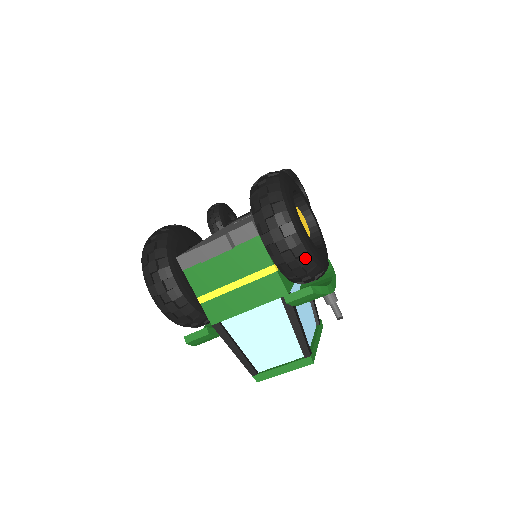
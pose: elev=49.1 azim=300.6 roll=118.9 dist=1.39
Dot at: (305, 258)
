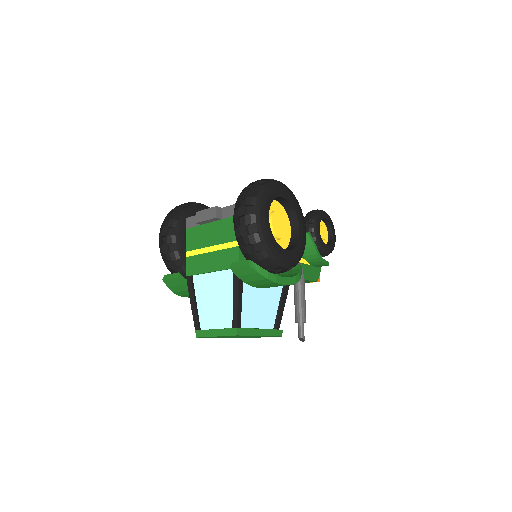
Dot at: (255, 237)
